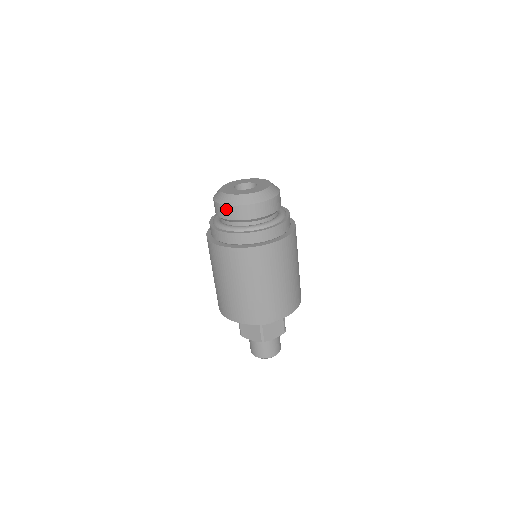
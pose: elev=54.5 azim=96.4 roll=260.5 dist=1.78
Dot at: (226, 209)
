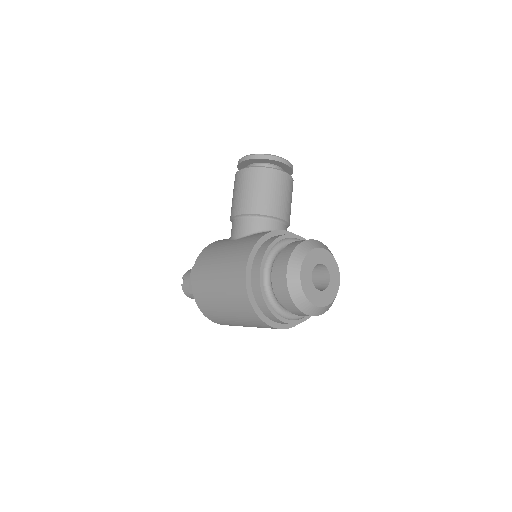
Dot at: (293, 306)
